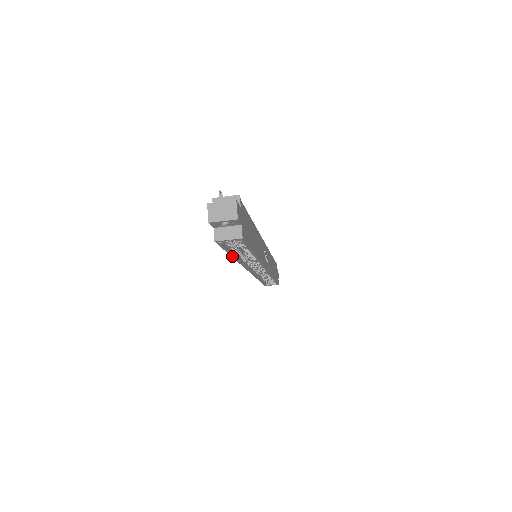
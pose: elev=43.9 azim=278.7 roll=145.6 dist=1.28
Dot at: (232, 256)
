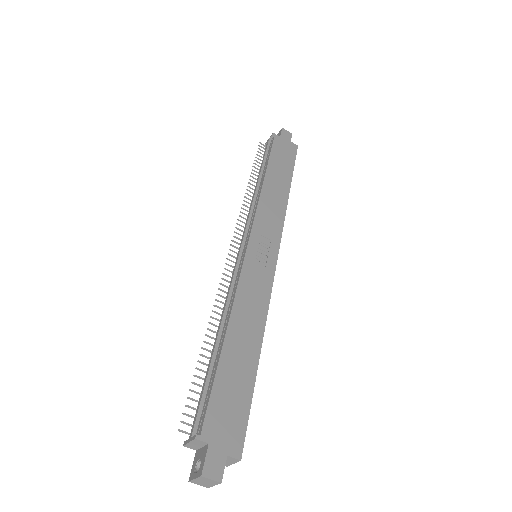
Dot at: occluded
